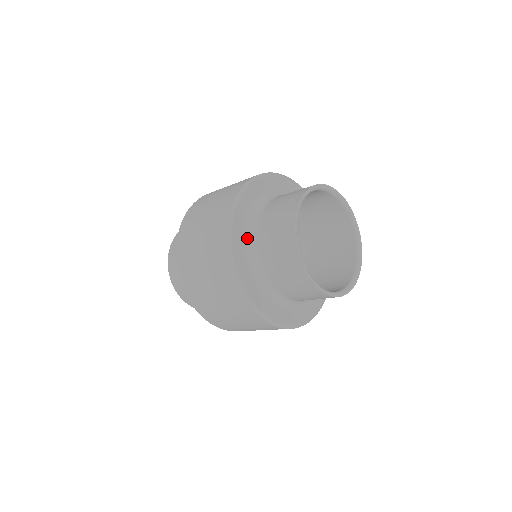
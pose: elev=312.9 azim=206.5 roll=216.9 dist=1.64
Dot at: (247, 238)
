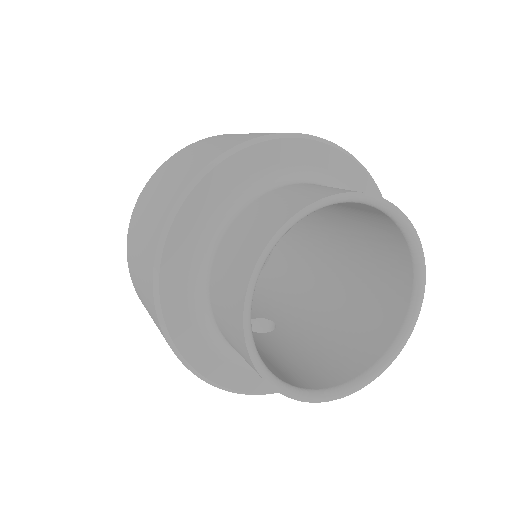
Dot at: (234, 195)
